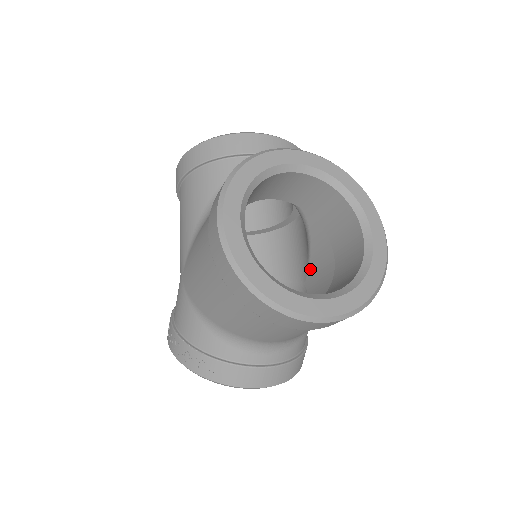
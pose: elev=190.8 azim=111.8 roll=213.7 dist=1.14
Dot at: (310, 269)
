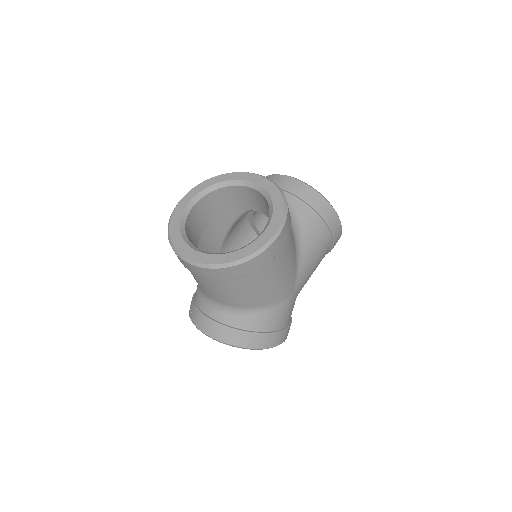
Dot at: occluded
